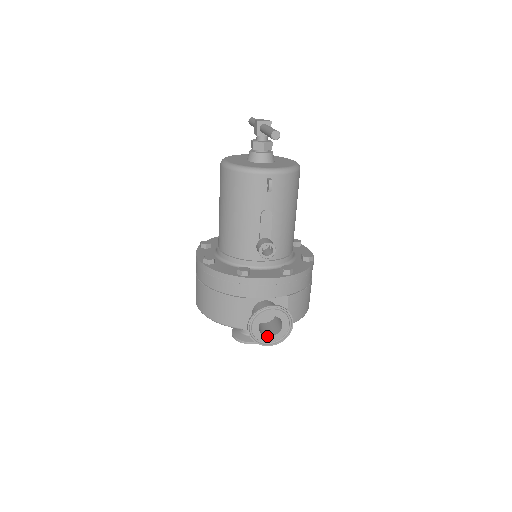
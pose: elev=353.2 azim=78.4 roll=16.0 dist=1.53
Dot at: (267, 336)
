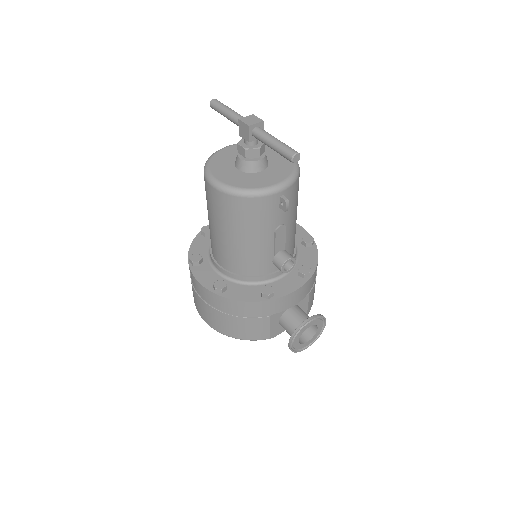
Dot at: (305, 343)
